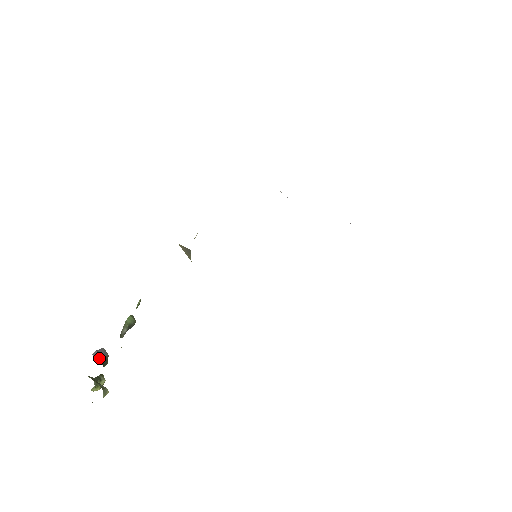
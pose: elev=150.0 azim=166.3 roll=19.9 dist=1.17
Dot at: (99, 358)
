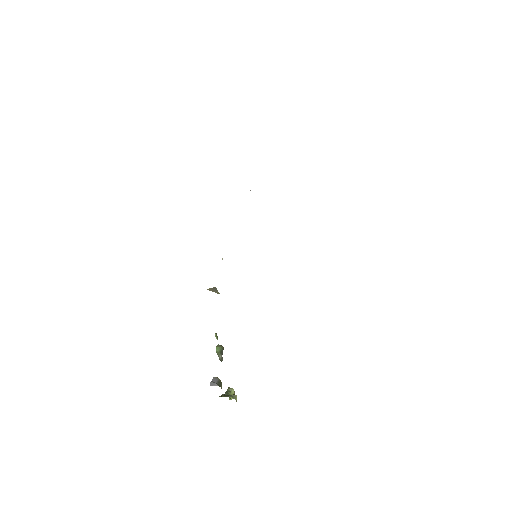
Dot at: (214, 385)
